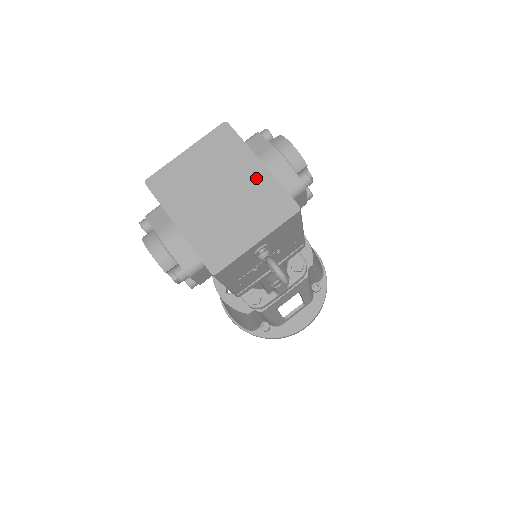
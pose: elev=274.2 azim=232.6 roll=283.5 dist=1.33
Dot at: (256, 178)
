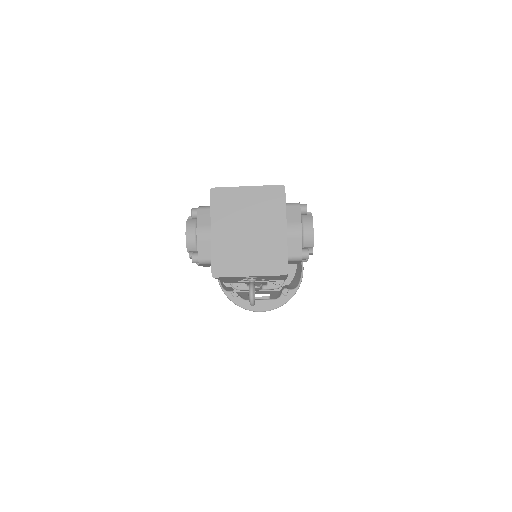
Dot at: (276, 236)
